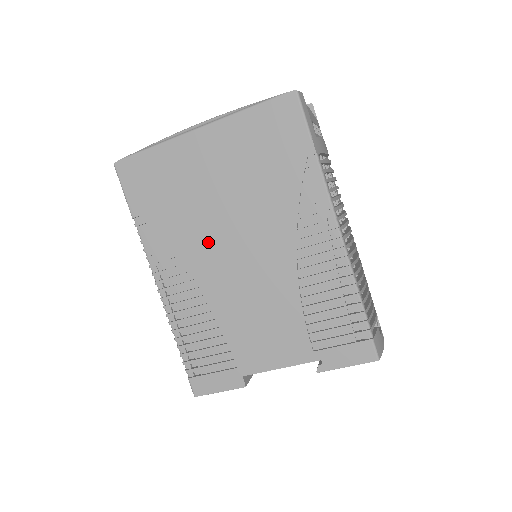
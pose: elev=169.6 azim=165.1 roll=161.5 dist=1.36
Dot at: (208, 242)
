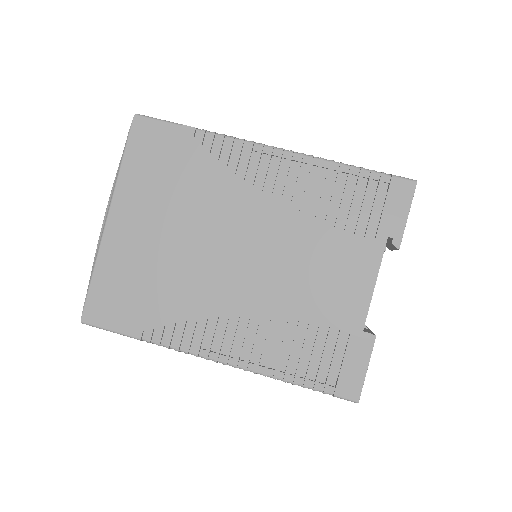
Dot at: (209, 277)
